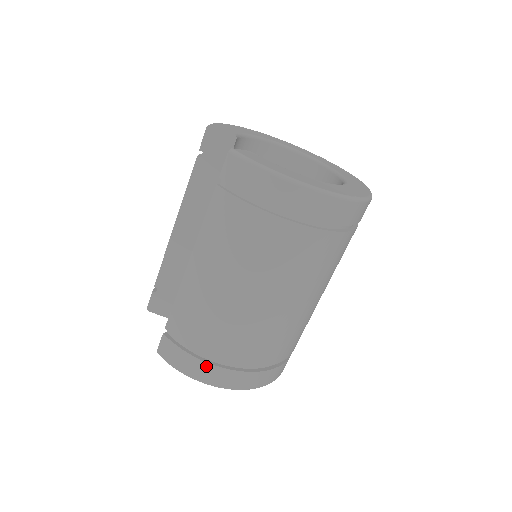
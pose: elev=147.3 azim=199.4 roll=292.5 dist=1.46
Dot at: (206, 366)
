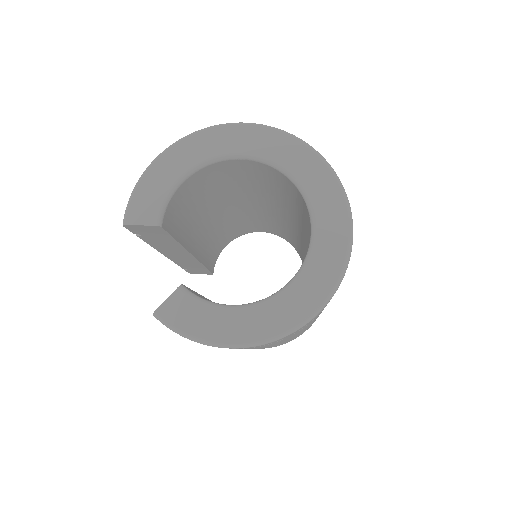
Dot at: occluded
